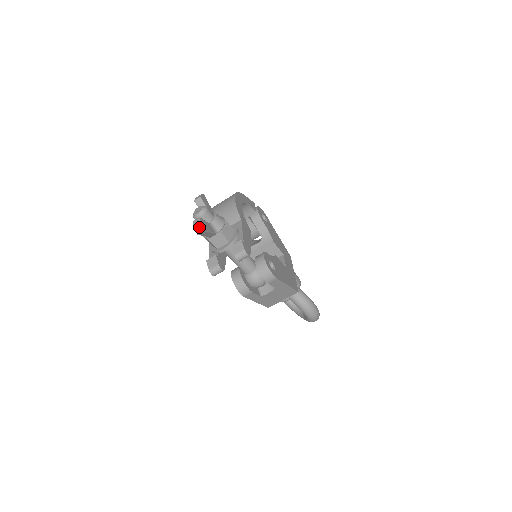
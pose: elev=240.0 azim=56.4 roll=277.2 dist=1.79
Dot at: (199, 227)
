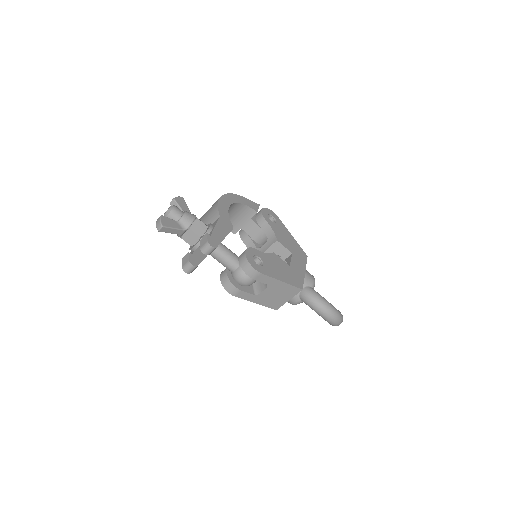
Dot at: (159, 224)
